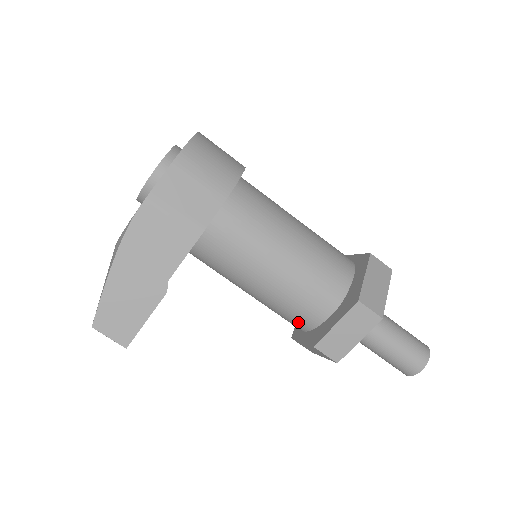
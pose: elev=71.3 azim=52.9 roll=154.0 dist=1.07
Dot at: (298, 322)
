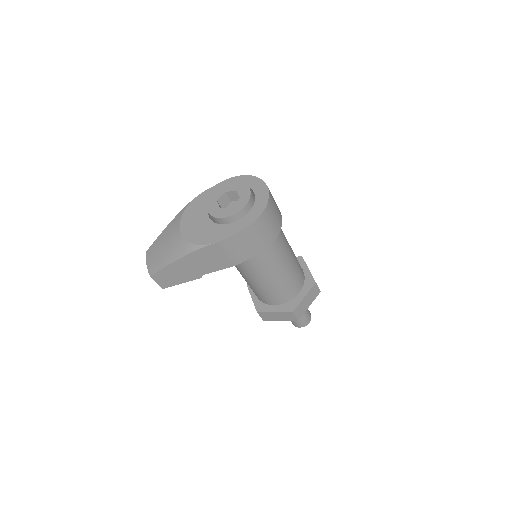
Dot at: (257, 295)
